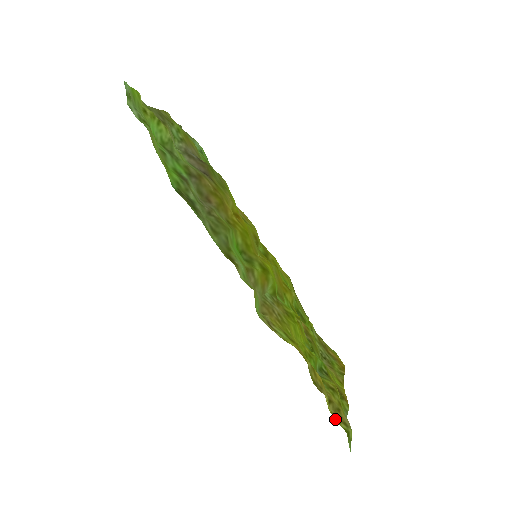
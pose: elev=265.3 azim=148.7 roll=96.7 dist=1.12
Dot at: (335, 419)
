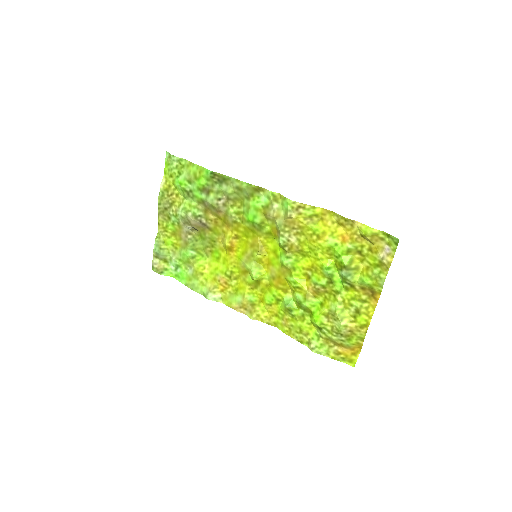
Dot at: (373, 230)
